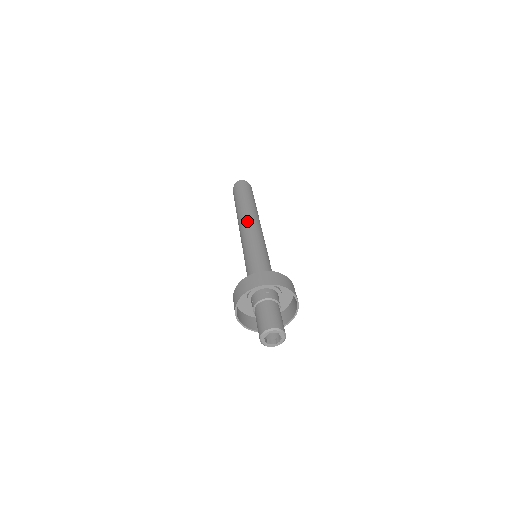
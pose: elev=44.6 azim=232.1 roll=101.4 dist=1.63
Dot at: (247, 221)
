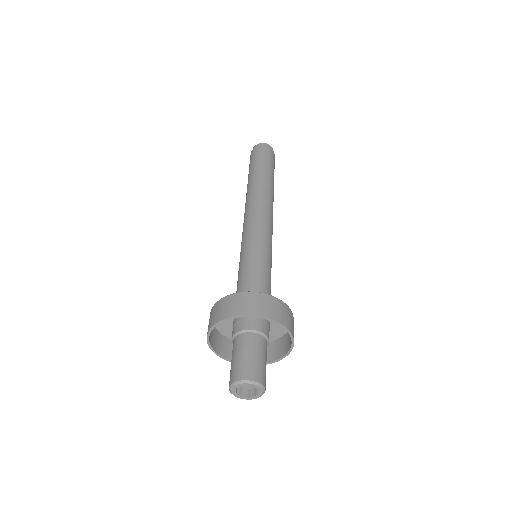
Dot at: (246, 210)
